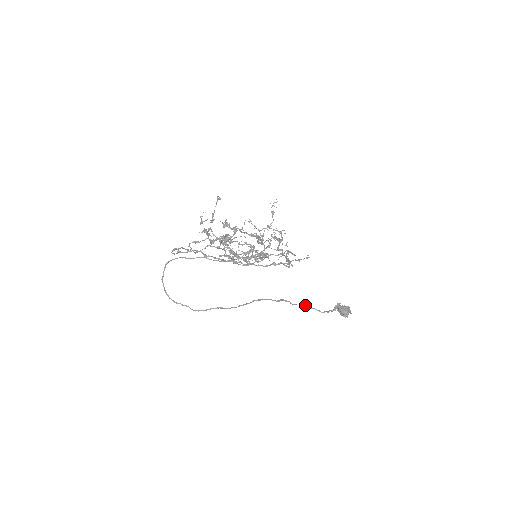
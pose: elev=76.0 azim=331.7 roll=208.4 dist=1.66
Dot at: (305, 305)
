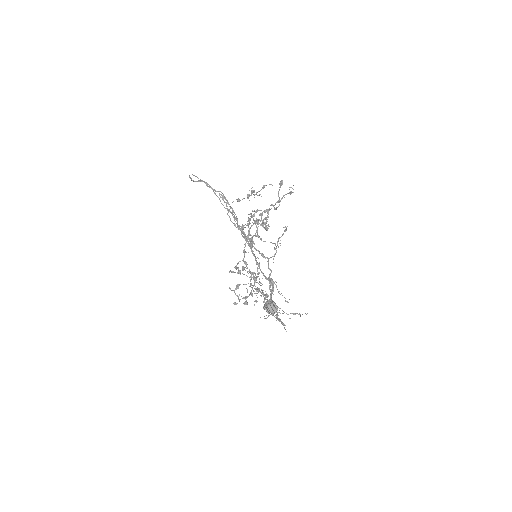
Dot at: occluded
